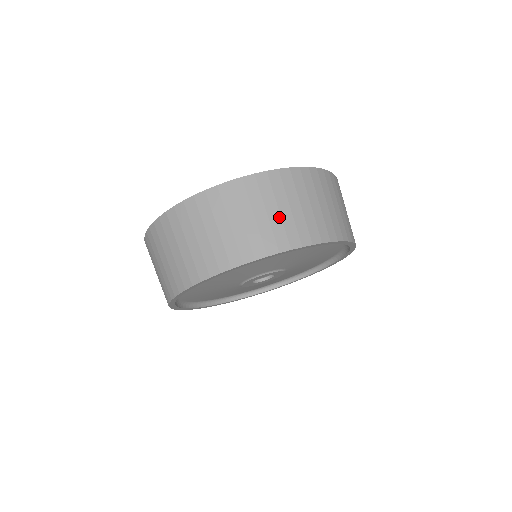
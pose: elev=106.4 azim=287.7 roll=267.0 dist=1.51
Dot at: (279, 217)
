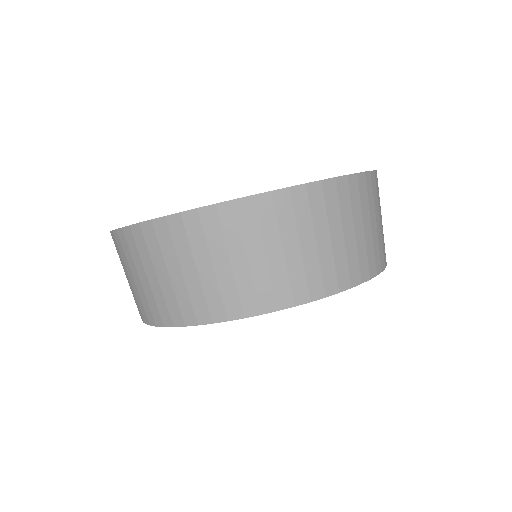
Dot at: (265, 265)
